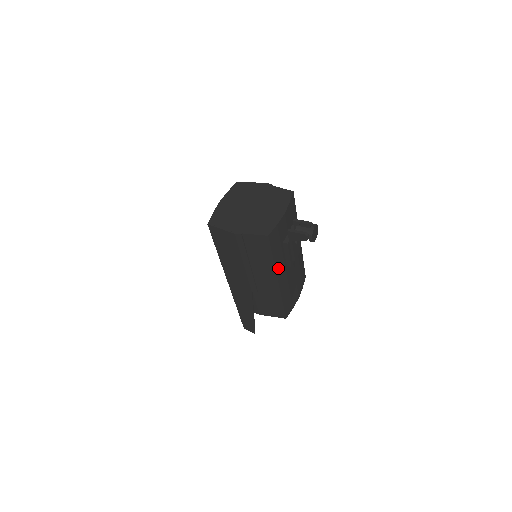
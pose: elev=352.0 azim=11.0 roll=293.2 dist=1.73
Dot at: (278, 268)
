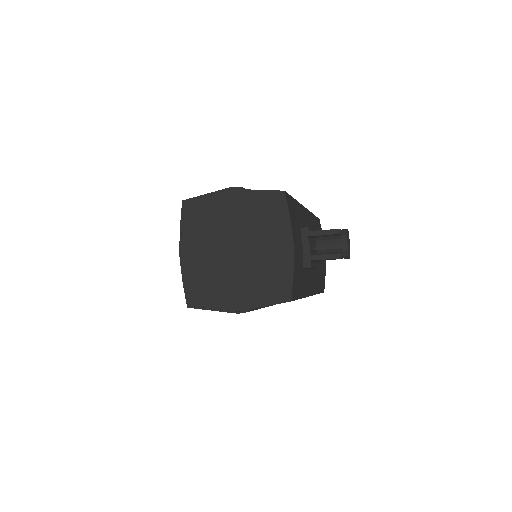
Dot at: (307, 290)
